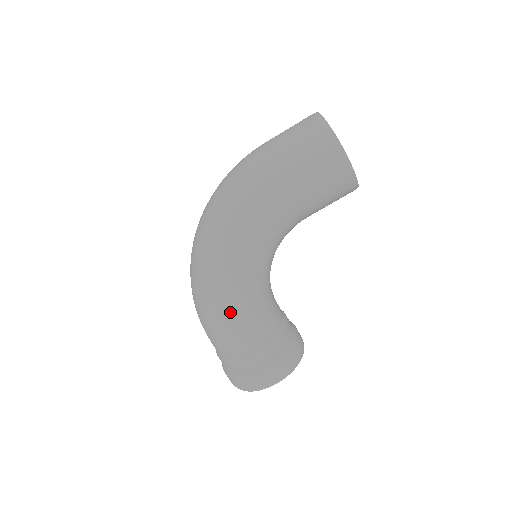
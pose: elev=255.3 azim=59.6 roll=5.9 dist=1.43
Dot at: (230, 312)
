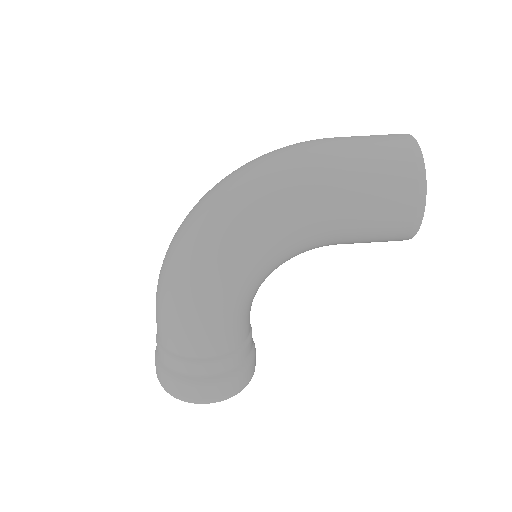
Dot at: (201, 310)
